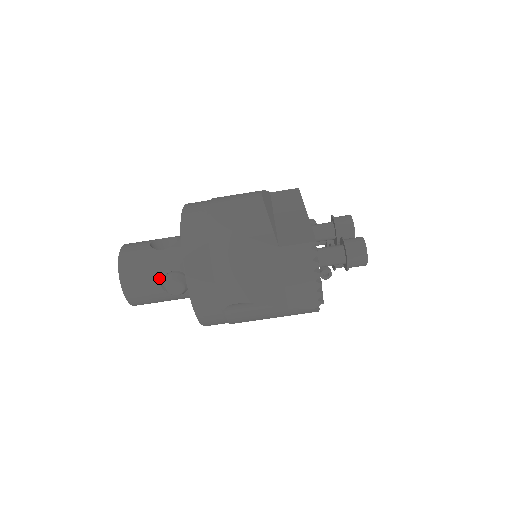
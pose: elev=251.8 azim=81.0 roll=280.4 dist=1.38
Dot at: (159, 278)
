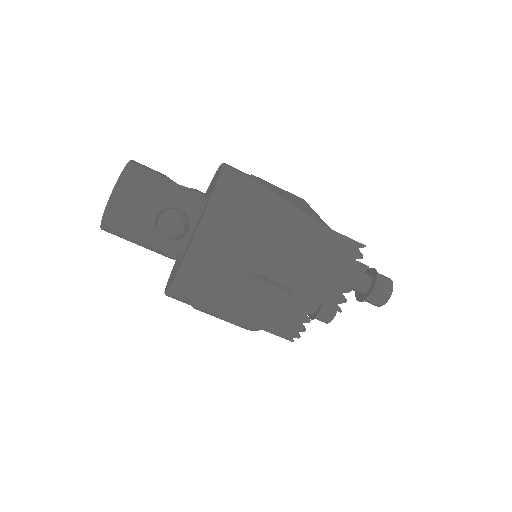
Dot at: (160, 207)
